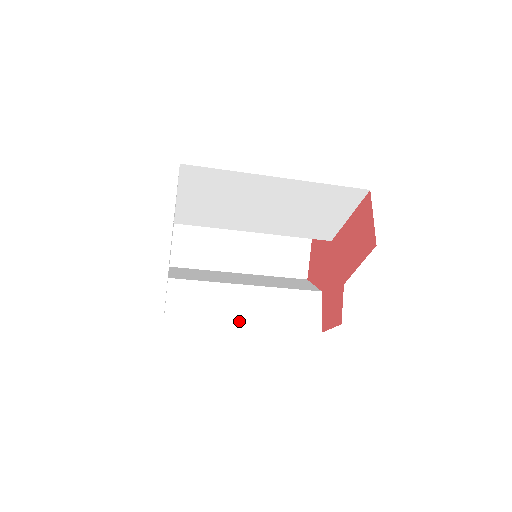
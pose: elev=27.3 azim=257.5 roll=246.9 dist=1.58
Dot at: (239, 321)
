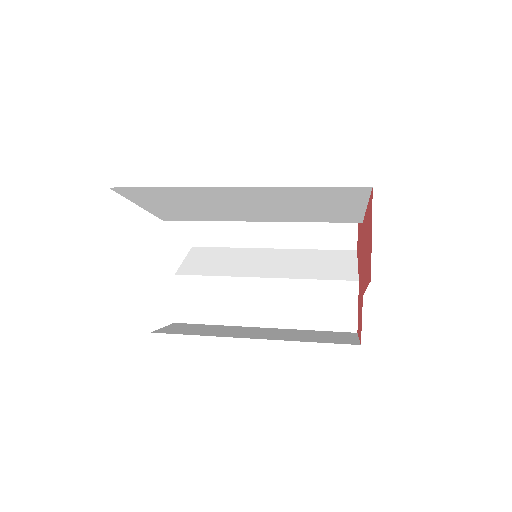
Dot at: (255, 320)
